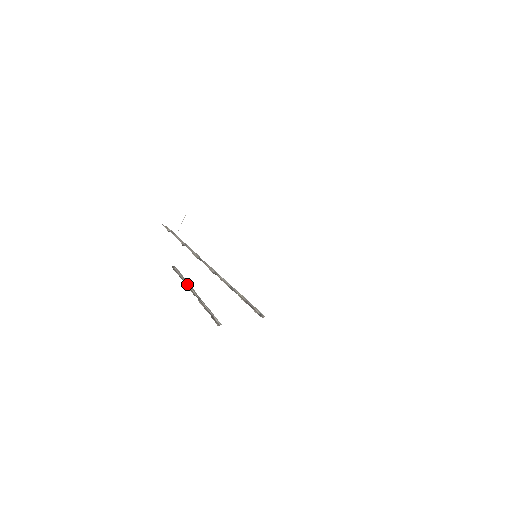
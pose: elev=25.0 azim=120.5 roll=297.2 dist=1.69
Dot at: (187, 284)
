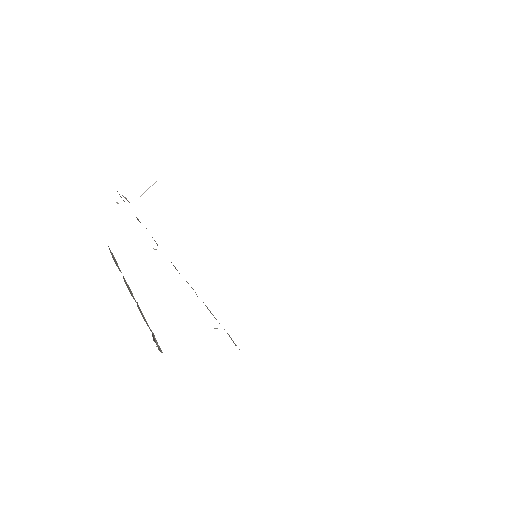
Dot at: (124, 278)
